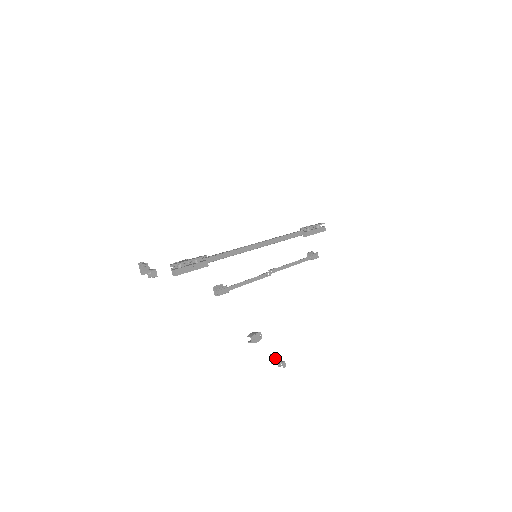
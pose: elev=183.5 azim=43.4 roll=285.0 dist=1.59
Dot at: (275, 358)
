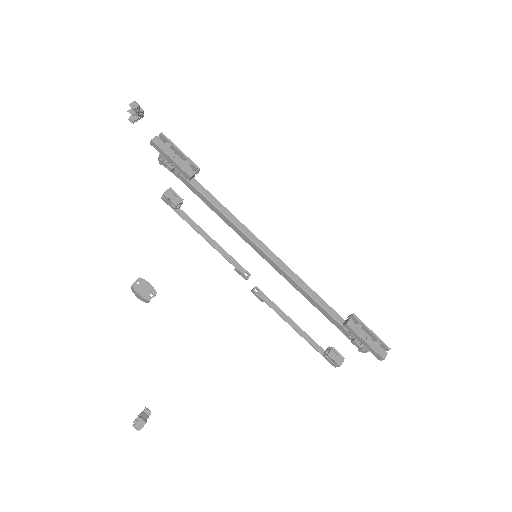
Dot at: (145, 412)
